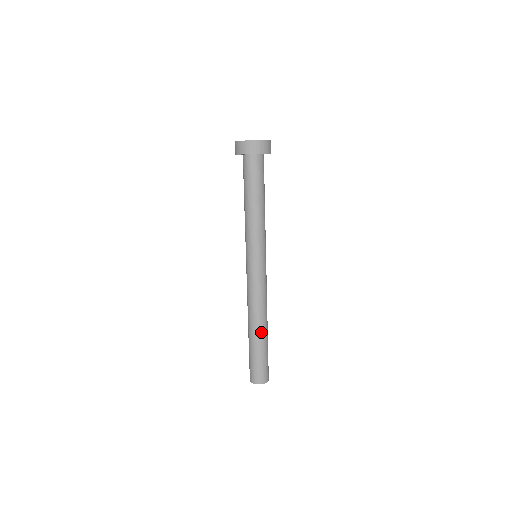
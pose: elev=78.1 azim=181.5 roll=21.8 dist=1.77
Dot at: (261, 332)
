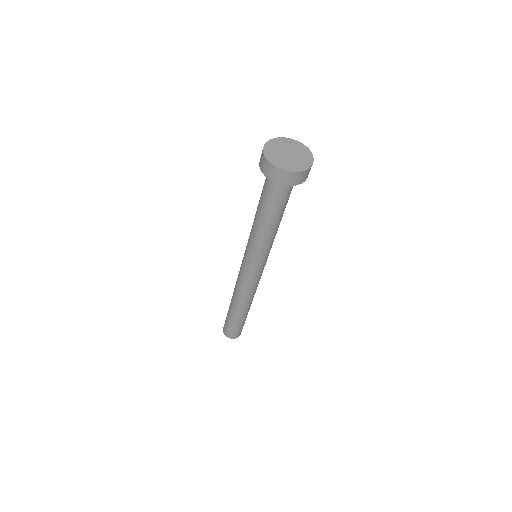
Dot at: (238, 311)
